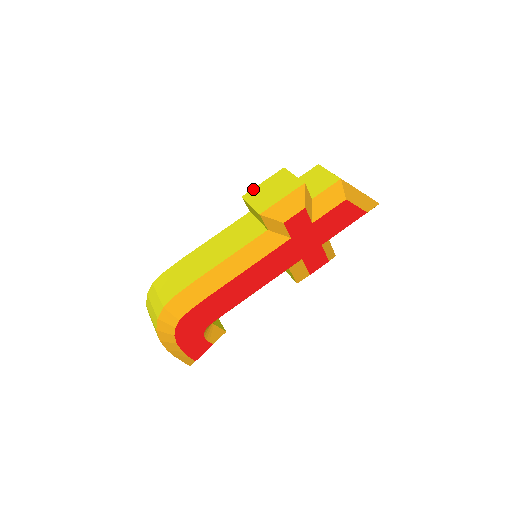
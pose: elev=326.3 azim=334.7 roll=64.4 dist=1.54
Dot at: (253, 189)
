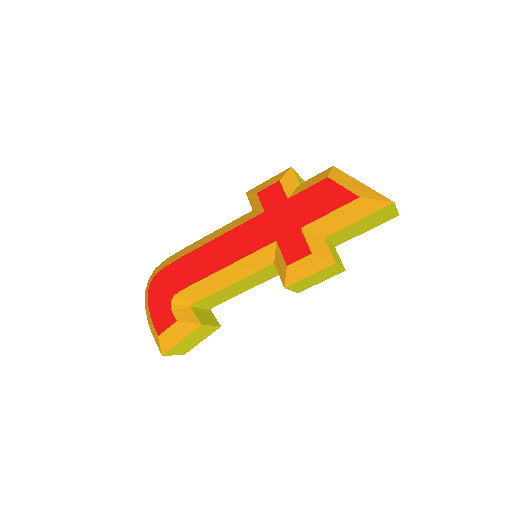
Dot at: occluded
